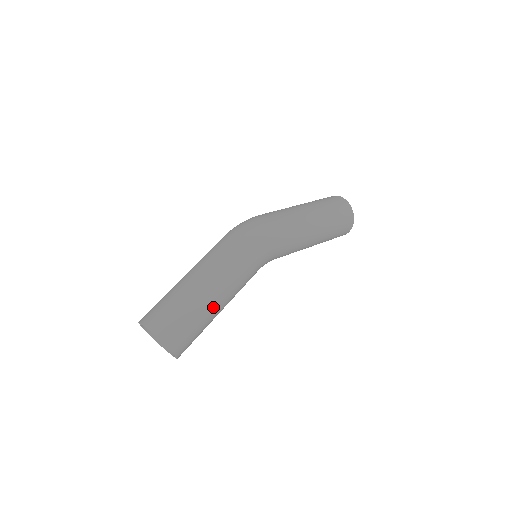
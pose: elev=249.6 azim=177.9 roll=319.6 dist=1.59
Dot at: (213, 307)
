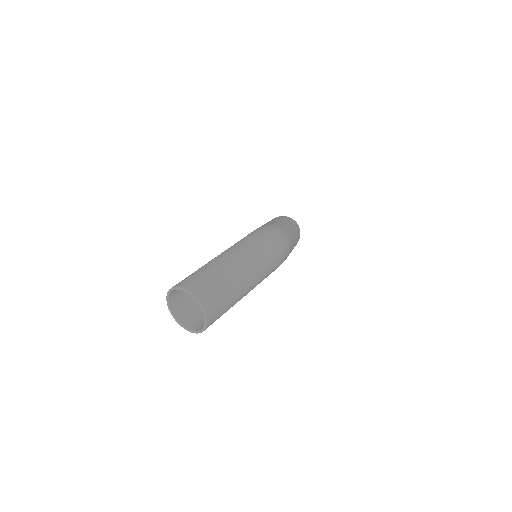
Dot at: occluded
